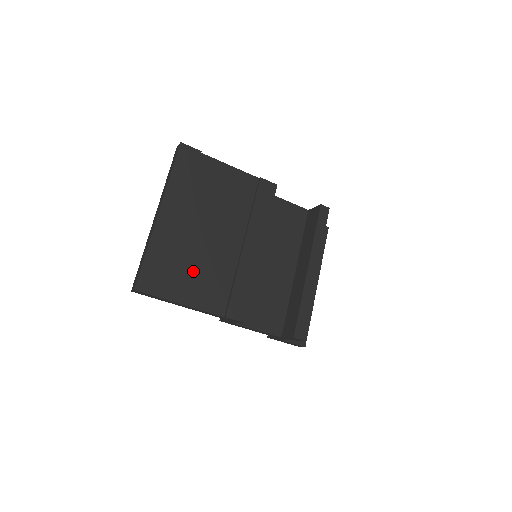
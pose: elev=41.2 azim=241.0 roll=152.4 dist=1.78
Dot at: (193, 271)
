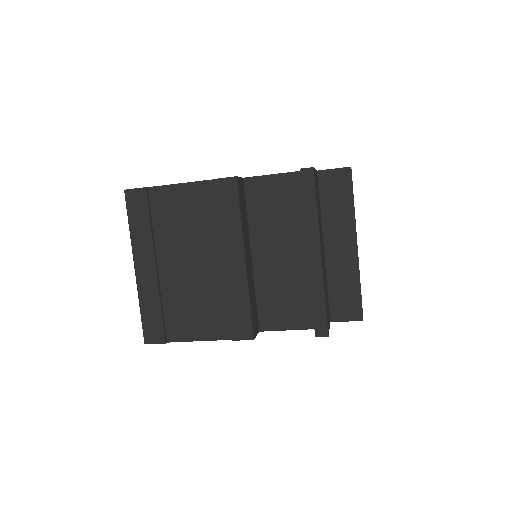
Dot at: (187, 308)
